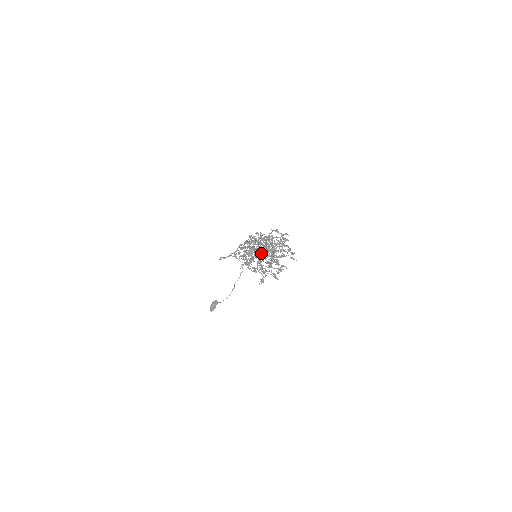
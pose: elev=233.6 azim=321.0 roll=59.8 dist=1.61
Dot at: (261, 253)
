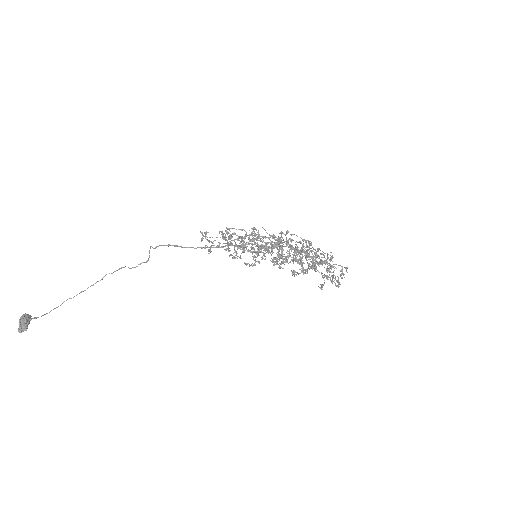
Dot at: occluded
